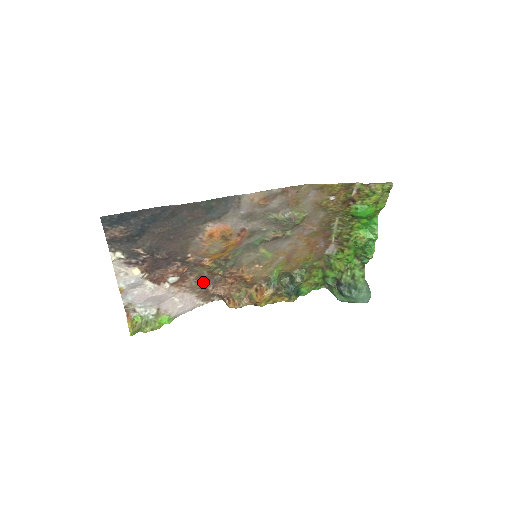
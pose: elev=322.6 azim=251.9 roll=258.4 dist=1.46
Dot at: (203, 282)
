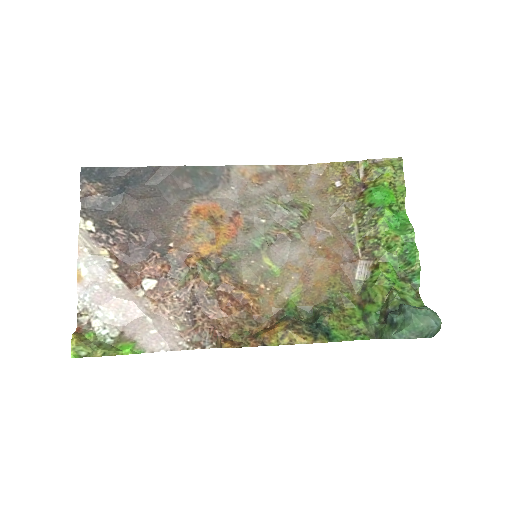
Dot at: (189, 303)
